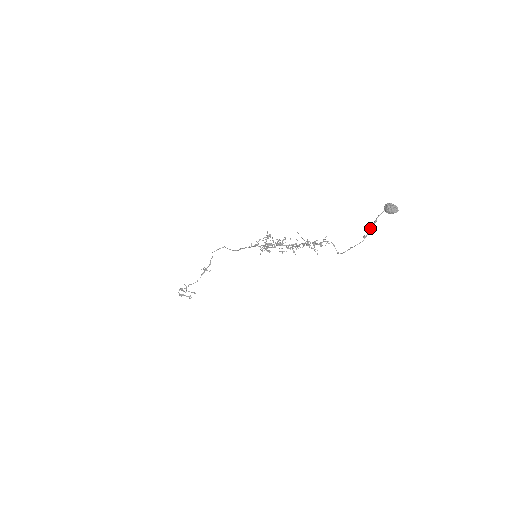
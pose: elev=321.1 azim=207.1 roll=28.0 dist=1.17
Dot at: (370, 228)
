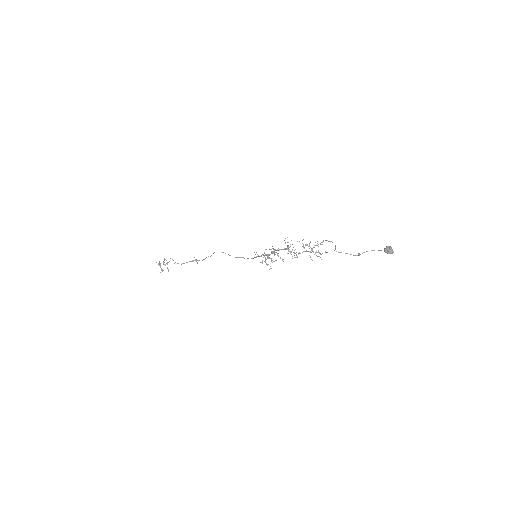
Dot at: (367, 251)
